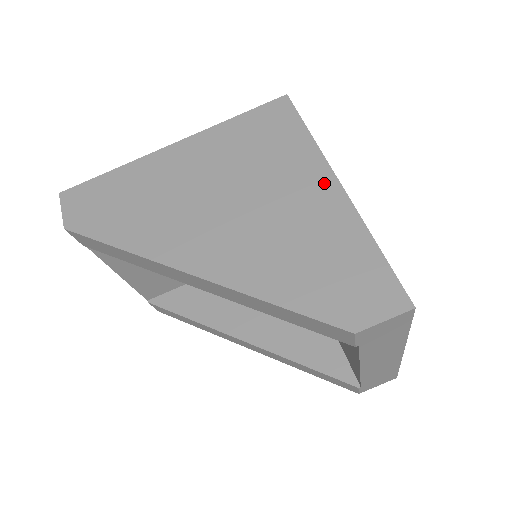
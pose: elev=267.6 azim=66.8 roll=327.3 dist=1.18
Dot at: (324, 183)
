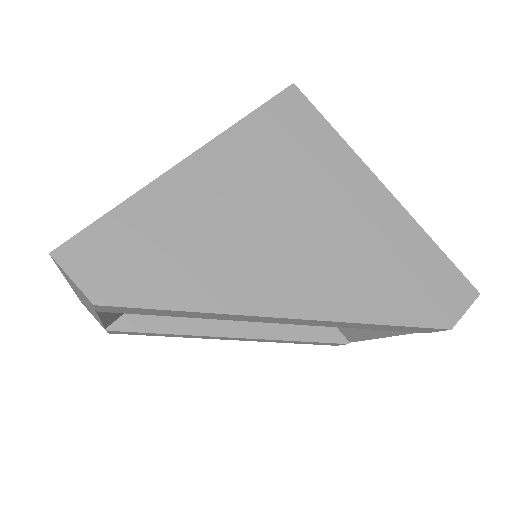
Dot at: (373, 190)
